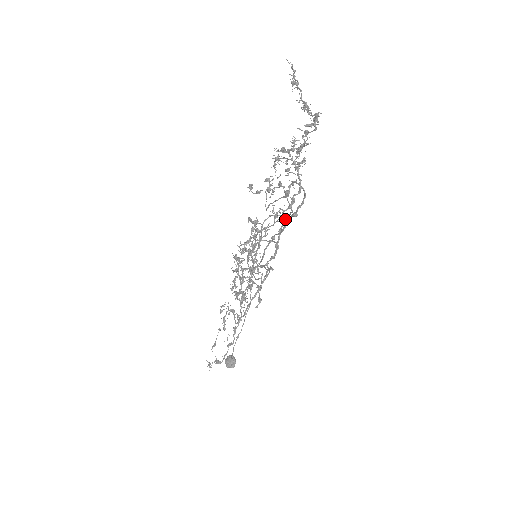
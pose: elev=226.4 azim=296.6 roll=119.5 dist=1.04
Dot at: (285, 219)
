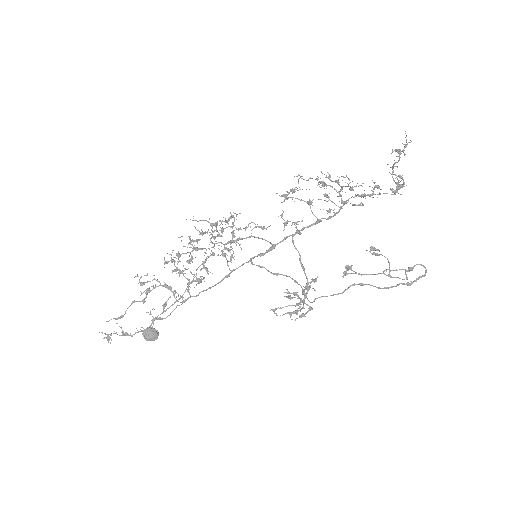
Dot at: occluded
